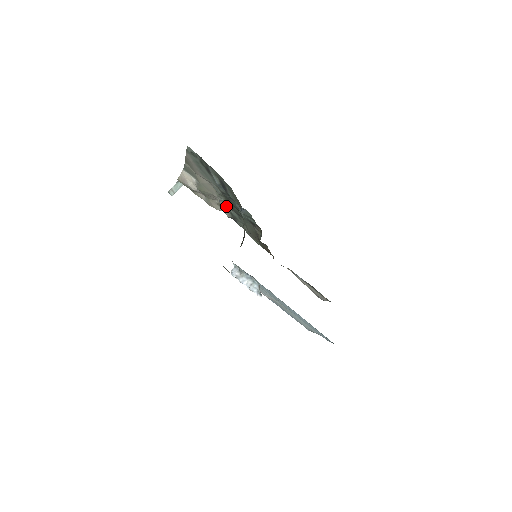
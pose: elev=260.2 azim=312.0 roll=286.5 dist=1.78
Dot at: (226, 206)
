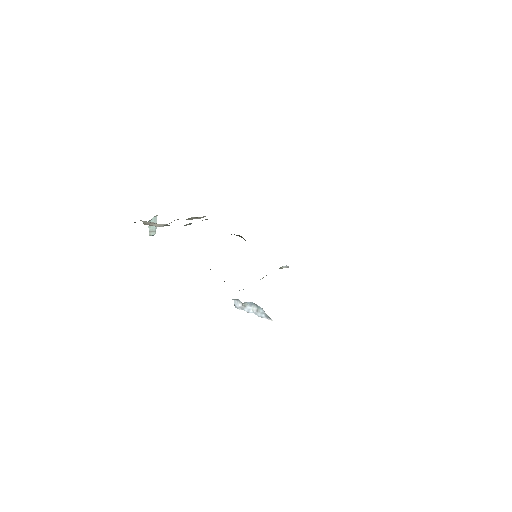
Dot at: occluded
